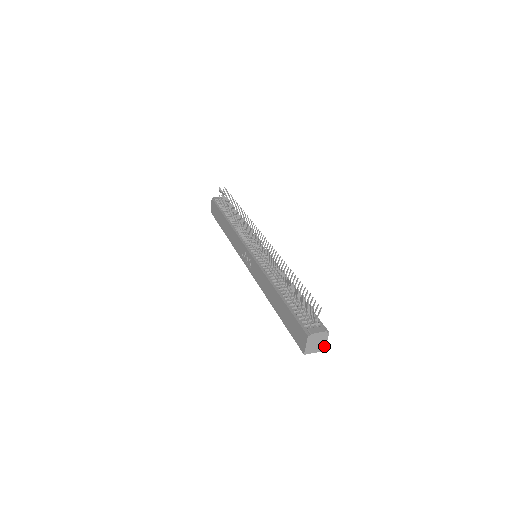
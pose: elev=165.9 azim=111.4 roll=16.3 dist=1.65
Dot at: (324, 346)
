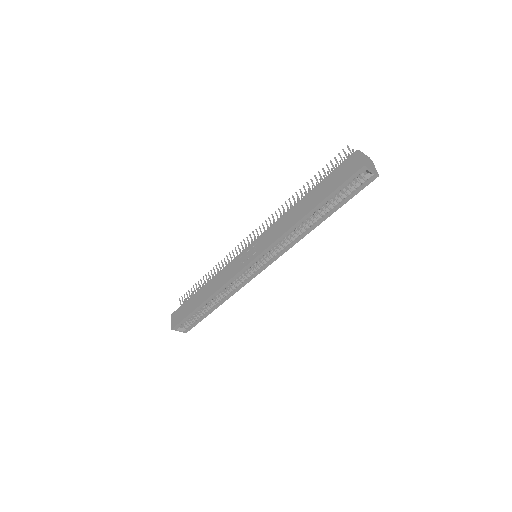
Dot at: (375, 171)
